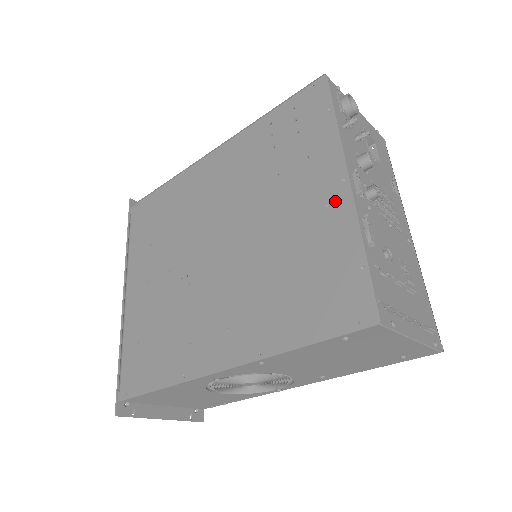
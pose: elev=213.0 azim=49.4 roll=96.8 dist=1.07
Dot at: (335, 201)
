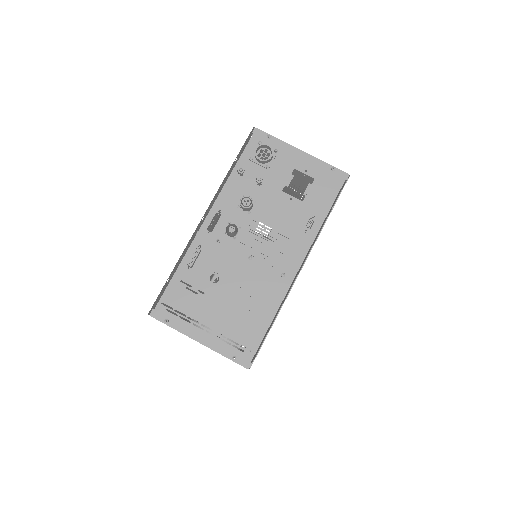
Dot at: occluded
